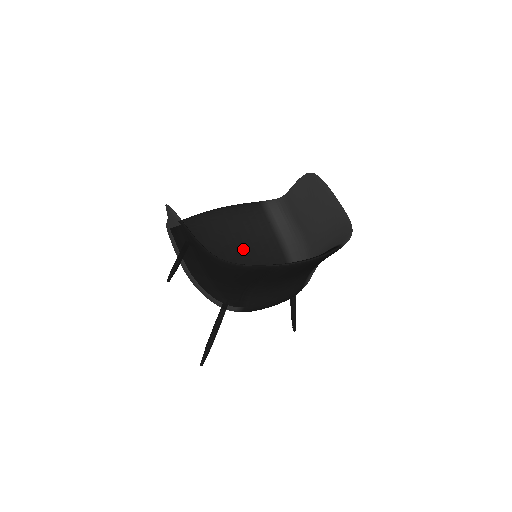
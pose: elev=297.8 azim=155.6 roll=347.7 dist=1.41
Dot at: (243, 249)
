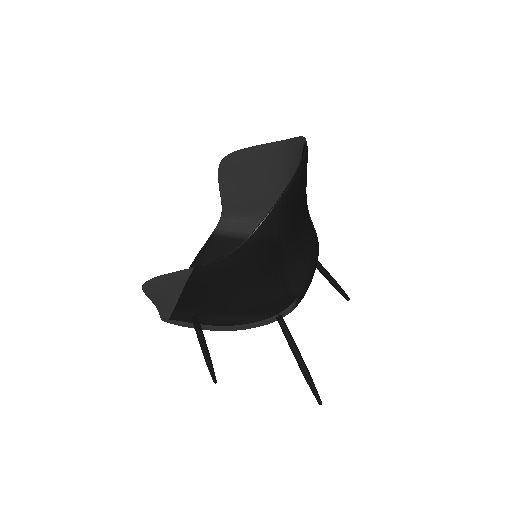
Dot at: occluded
